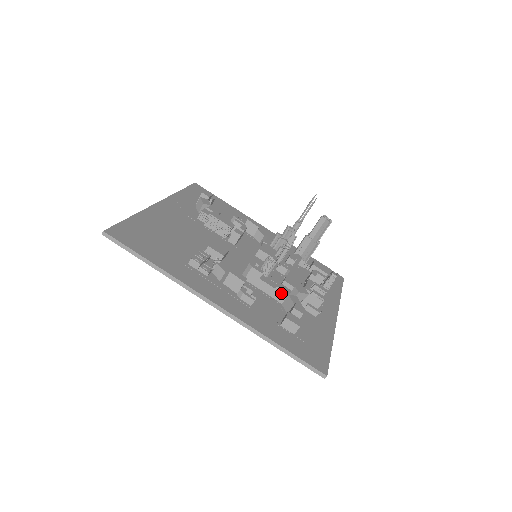
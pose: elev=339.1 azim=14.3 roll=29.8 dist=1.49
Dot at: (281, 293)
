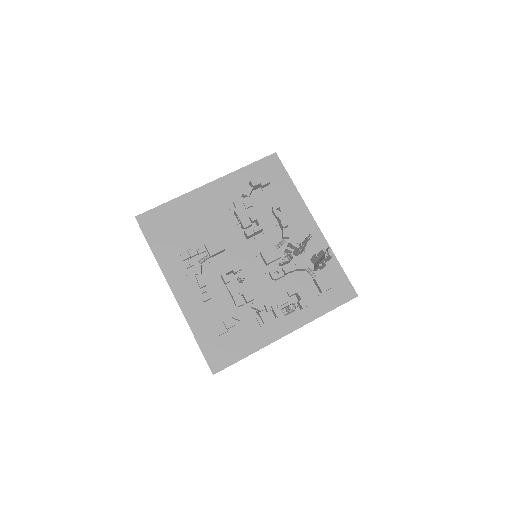
Dot at: (234, 302)
